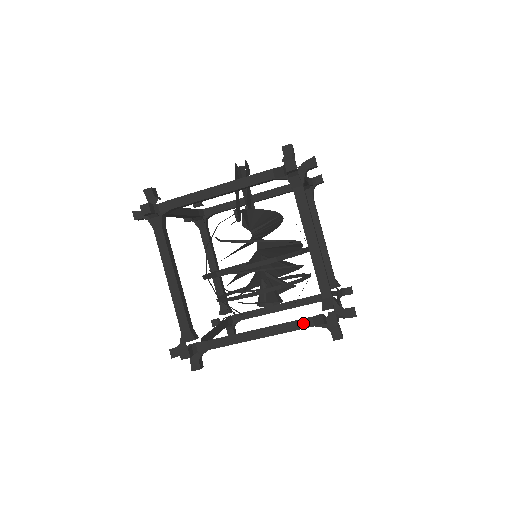
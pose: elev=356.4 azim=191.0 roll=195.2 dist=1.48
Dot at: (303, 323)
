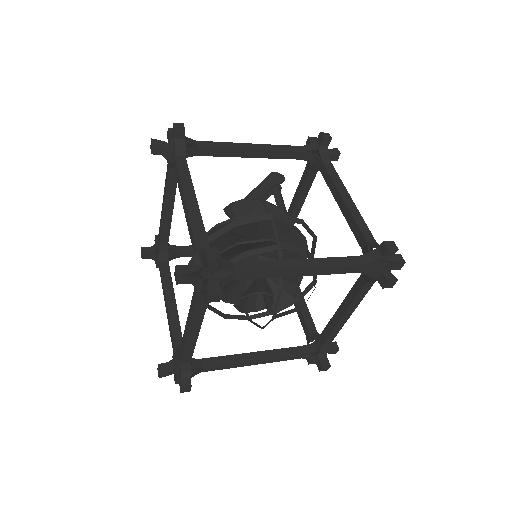
Dot at: (194, 296)
